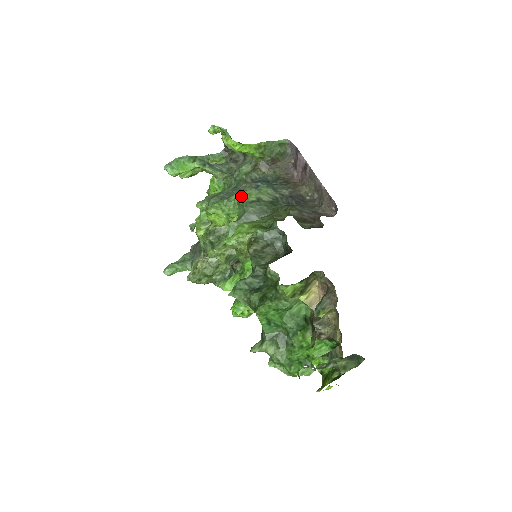
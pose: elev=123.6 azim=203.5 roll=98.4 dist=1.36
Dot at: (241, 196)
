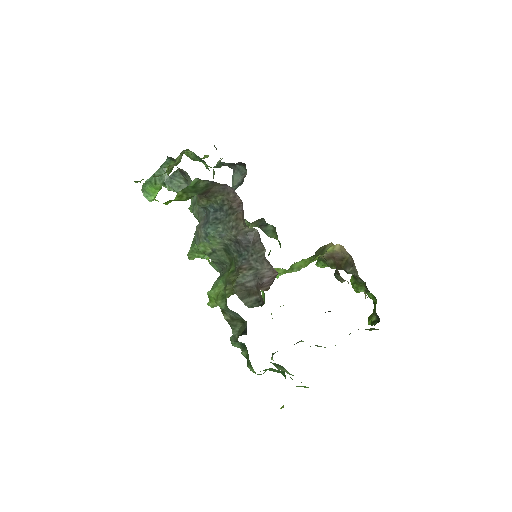
Dot at: (199, 250)
